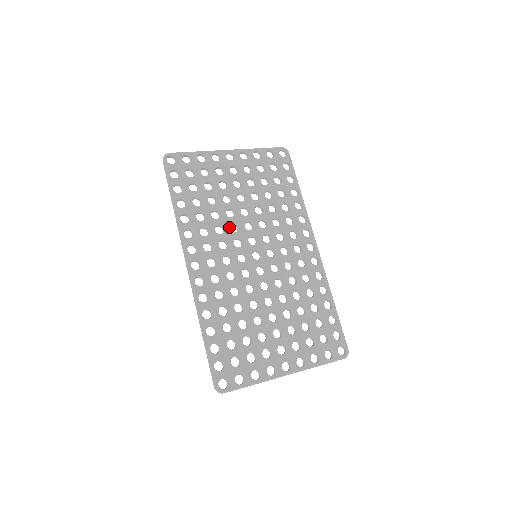
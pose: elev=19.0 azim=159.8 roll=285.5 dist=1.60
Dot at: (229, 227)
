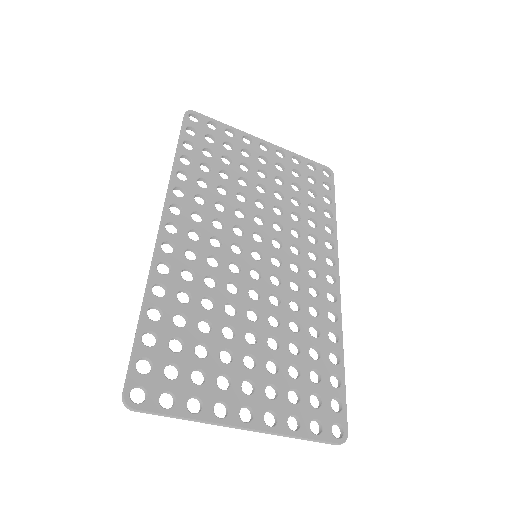
Dot at: (234, 209)
